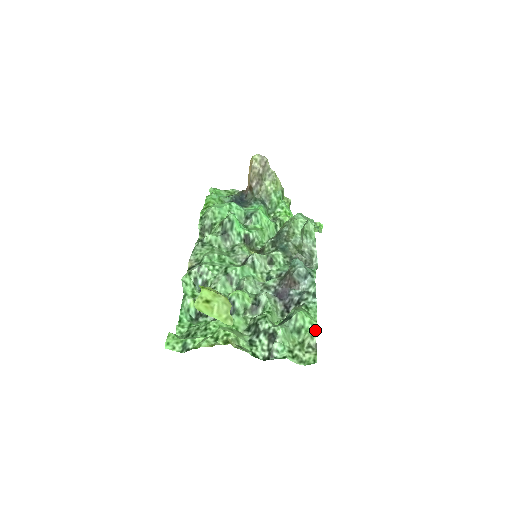
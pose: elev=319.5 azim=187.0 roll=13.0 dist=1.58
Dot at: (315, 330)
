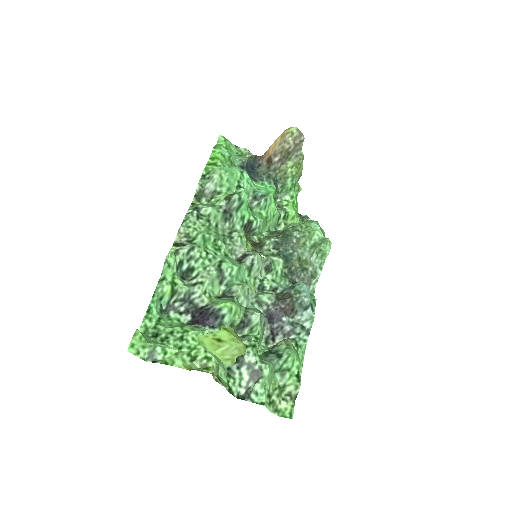
Dot at: (300, 378)
